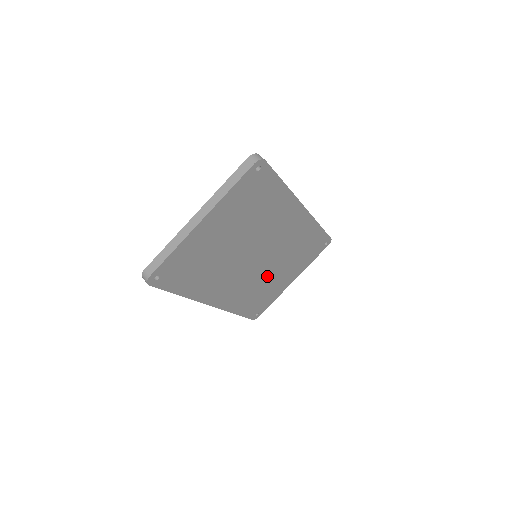
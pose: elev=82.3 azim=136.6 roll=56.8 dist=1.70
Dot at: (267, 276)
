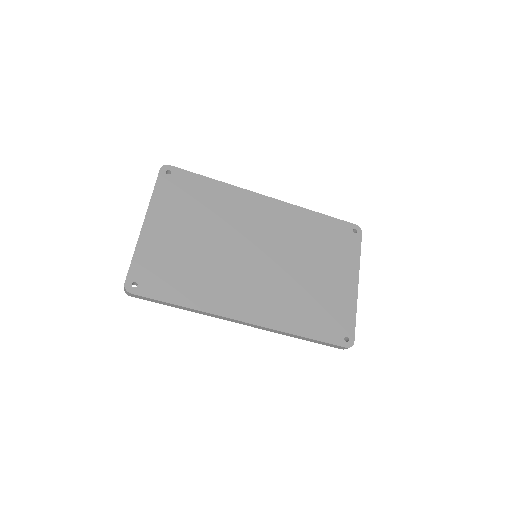
Dot at: (300, 279)
